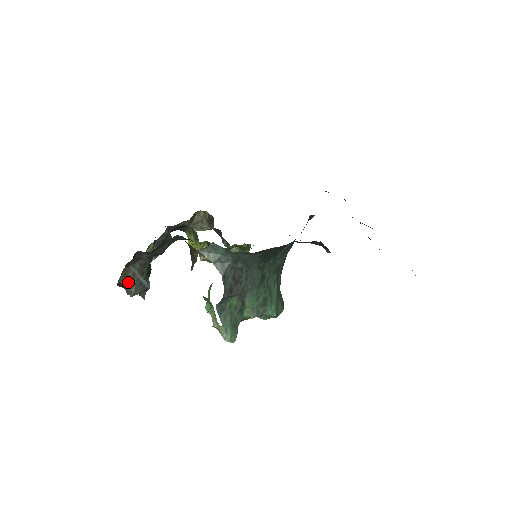
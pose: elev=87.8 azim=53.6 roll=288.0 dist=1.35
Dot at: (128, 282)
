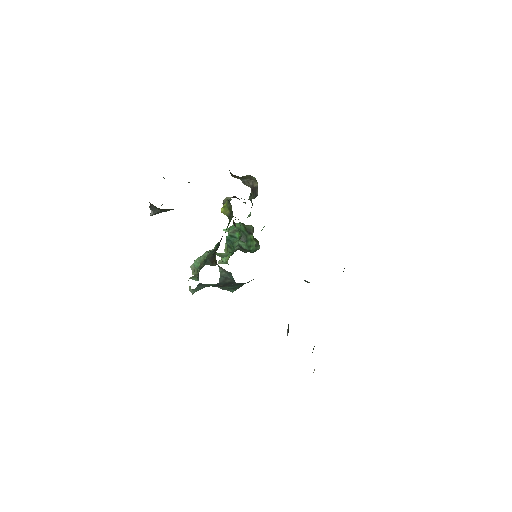
Dot at: (156, 208)
